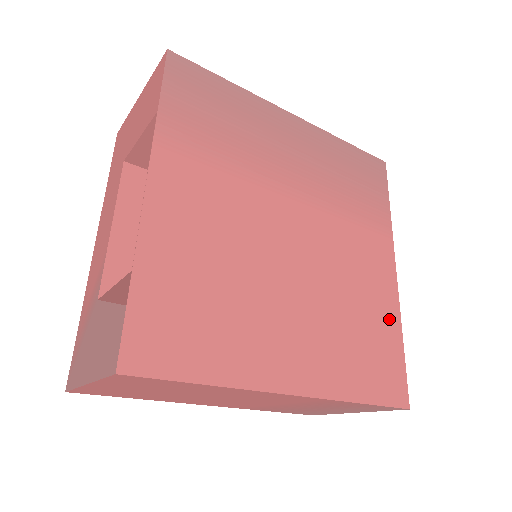
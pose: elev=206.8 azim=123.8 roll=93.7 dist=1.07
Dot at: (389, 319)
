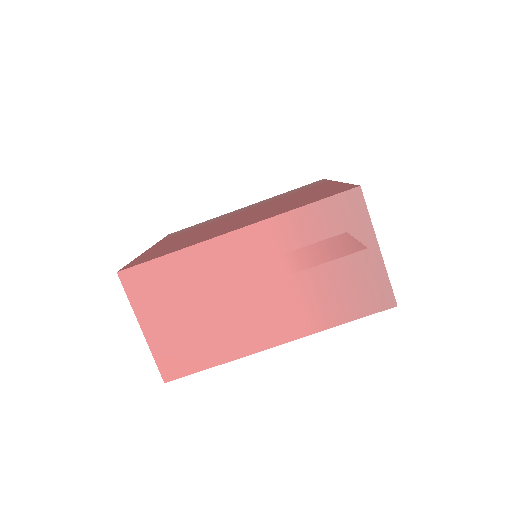
Dot at: (331, 188)
